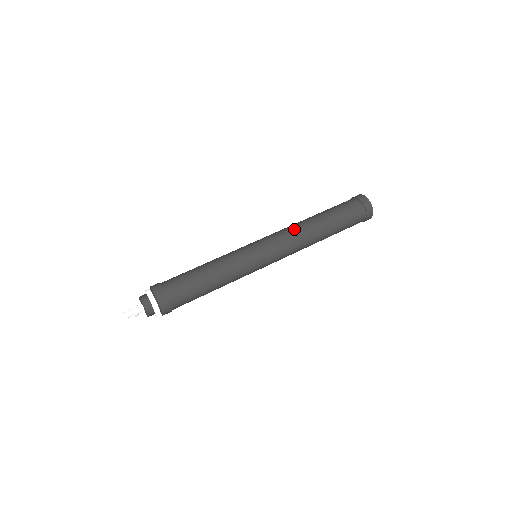
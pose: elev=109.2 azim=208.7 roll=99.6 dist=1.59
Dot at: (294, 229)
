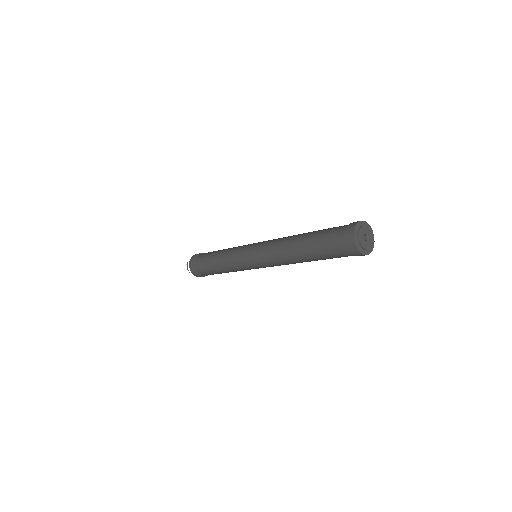
Dot at: (280, 239)
